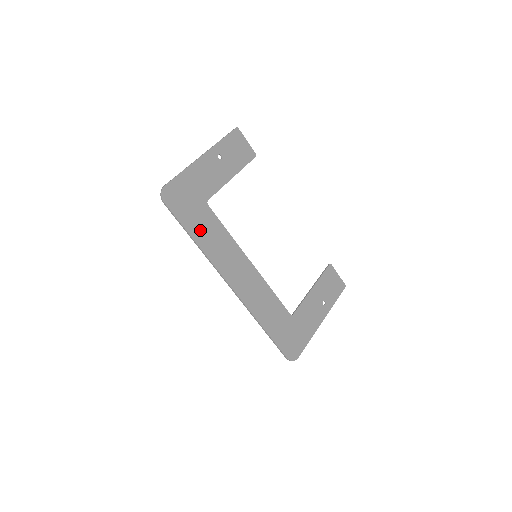
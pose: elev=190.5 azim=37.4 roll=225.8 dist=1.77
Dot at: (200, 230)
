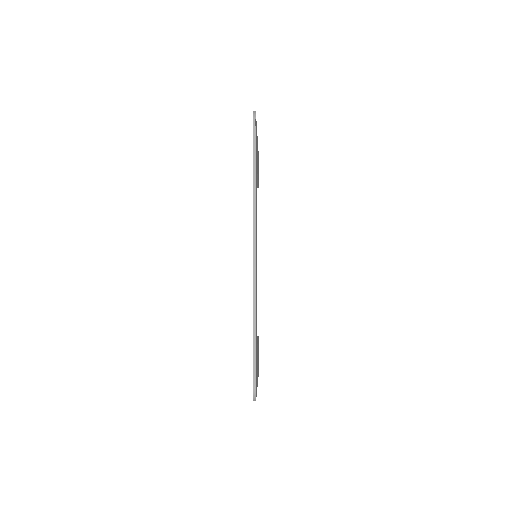
Dot at: occluded
